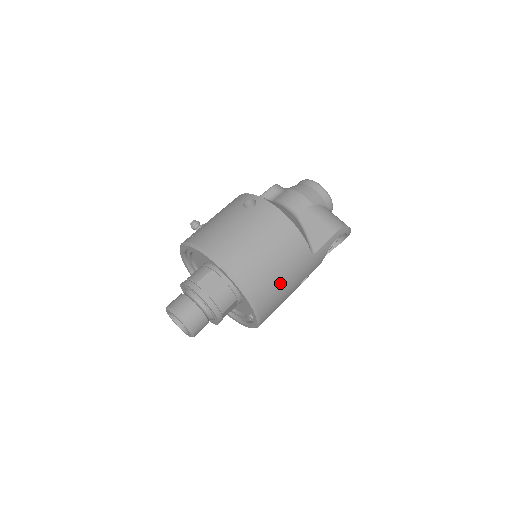
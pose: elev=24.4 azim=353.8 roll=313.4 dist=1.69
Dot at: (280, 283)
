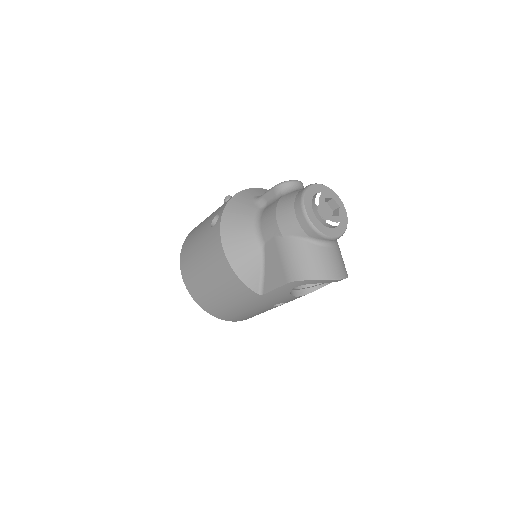
Dot at: (229, 306)
